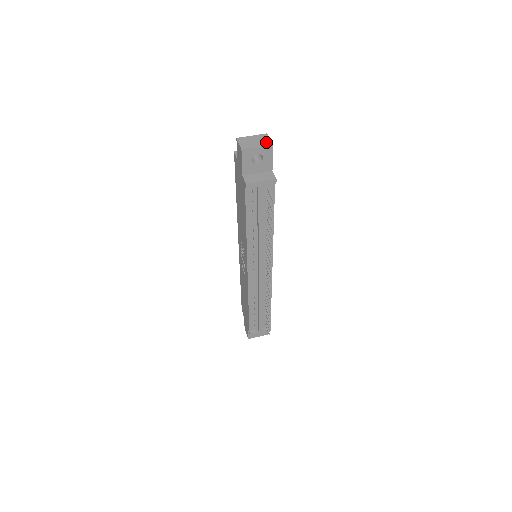
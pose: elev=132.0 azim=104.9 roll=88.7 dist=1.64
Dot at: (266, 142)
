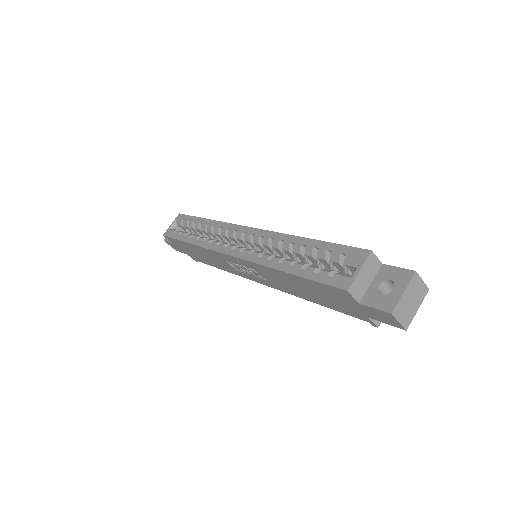
Dot at: (422, 292)
